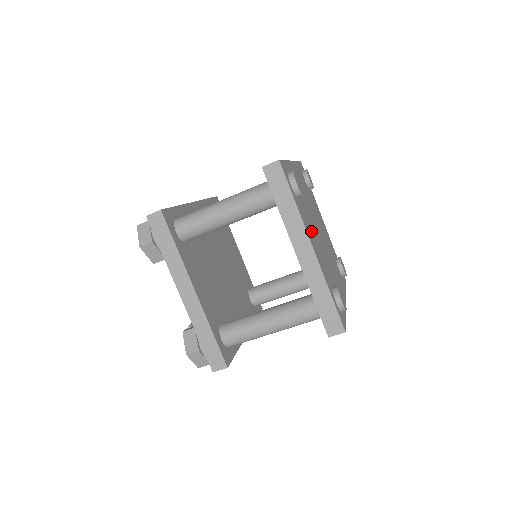
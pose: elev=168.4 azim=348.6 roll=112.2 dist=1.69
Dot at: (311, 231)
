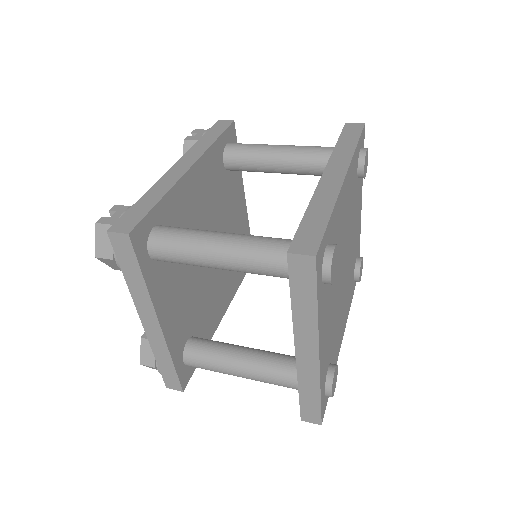
Dot at: (328, 310)
